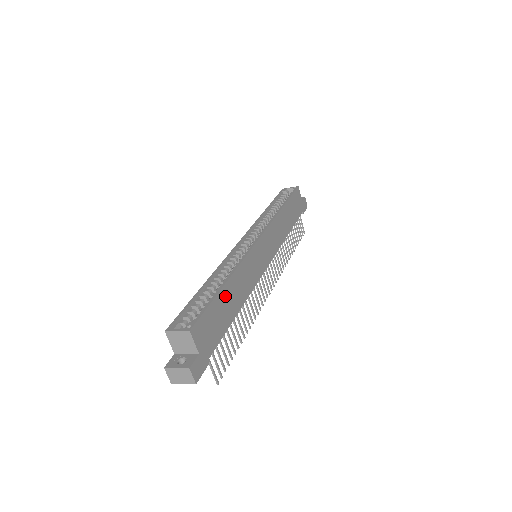
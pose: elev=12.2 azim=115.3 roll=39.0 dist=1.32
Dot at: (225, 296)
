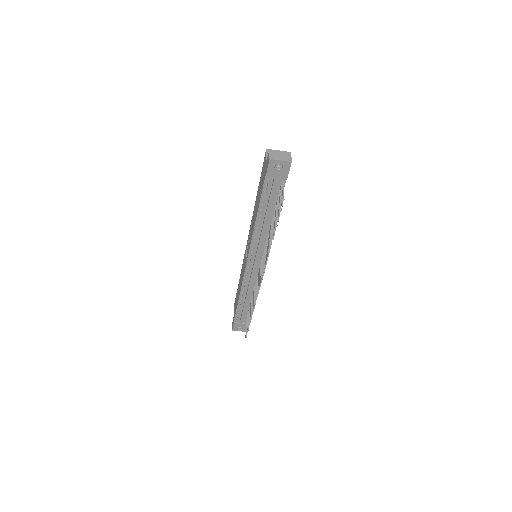
Dot at: occluded
